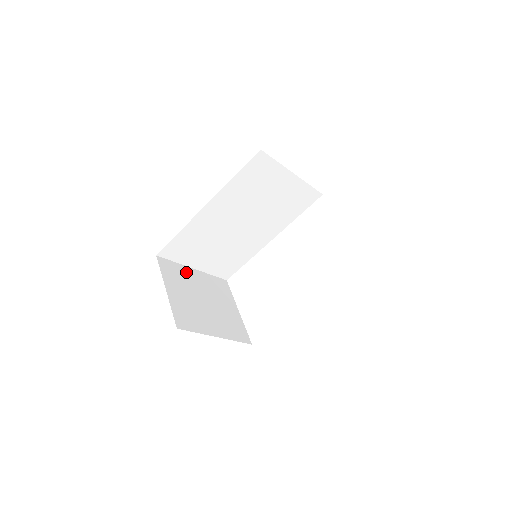
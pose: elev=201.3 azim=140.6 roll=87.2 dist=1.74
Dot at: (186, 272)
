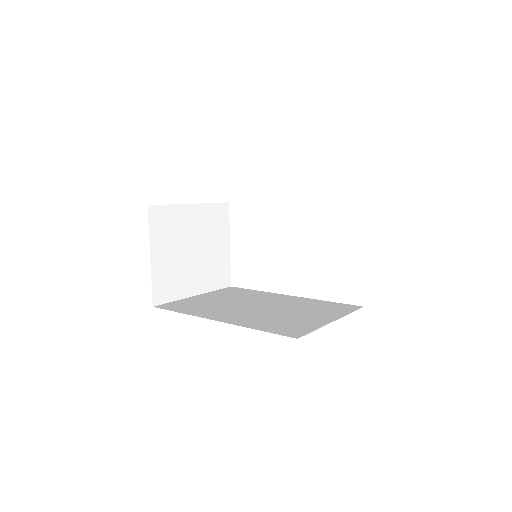
Dot at: (181, 215)
